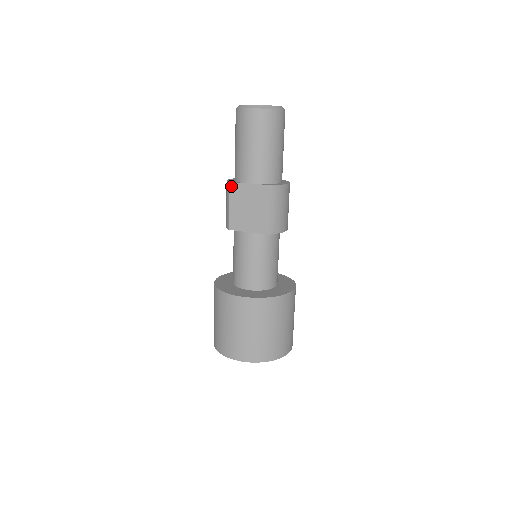
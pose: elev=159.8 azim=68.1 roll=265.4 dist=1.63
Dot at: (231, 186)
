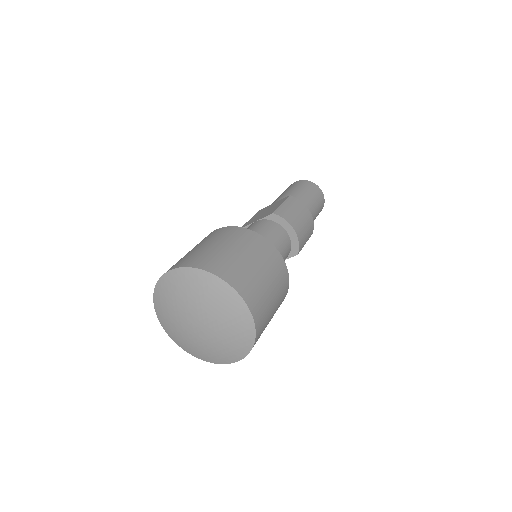
Dot at: (259, 211)
